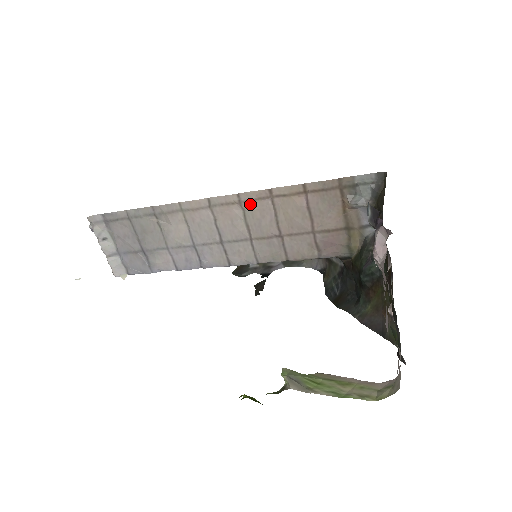
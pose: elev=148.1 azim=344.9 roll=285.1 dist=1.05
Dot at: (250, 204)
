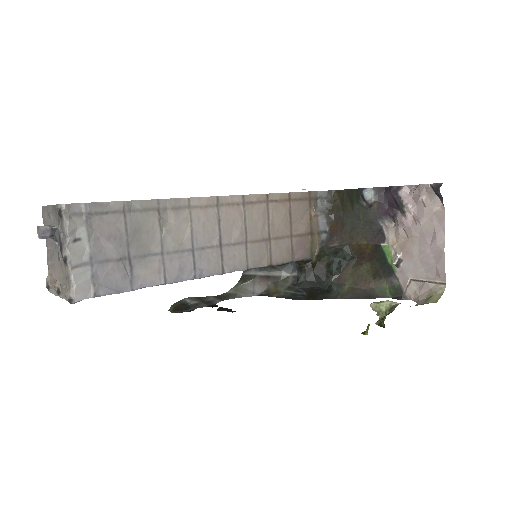
Dot at: (251, 206)
